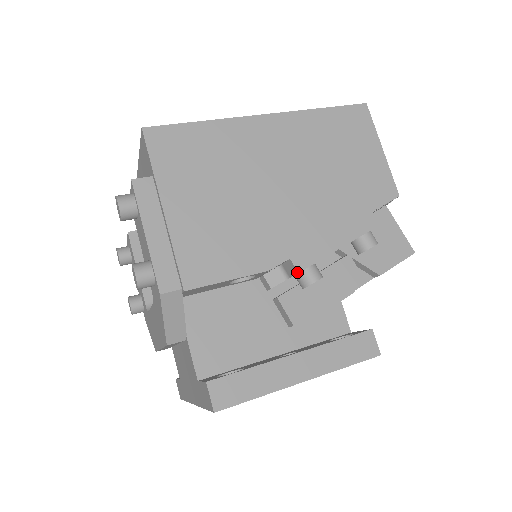
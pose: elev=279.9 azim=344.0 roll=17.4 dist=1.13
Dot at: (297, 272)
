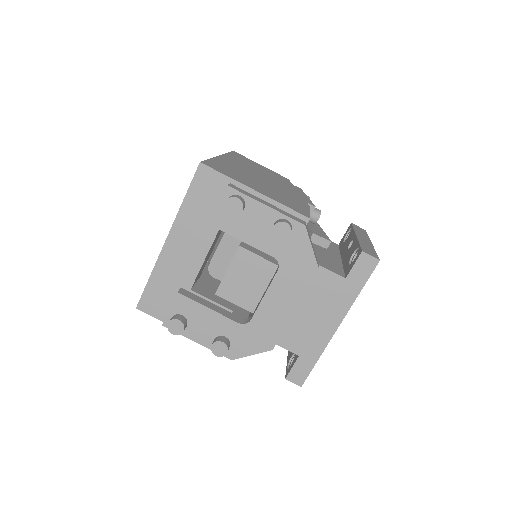
Dot at: (314, 207)
